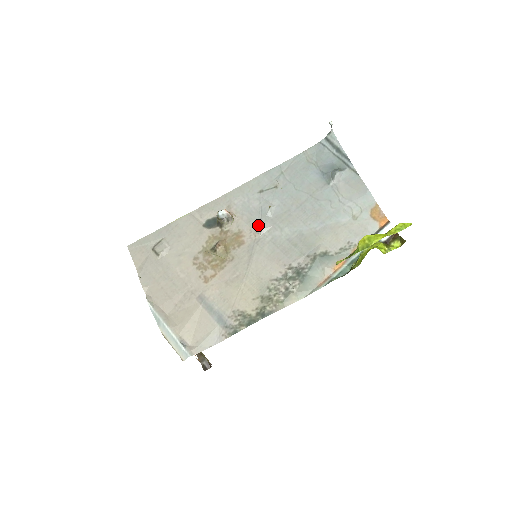
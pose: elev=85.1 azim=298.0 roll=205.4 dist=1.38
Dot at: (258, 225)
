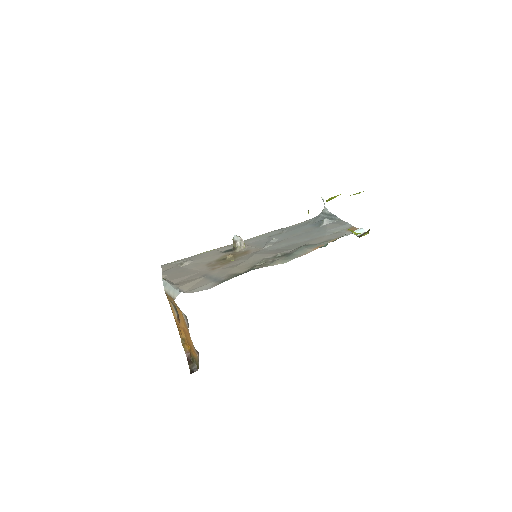
Dot at: (262, 246)
